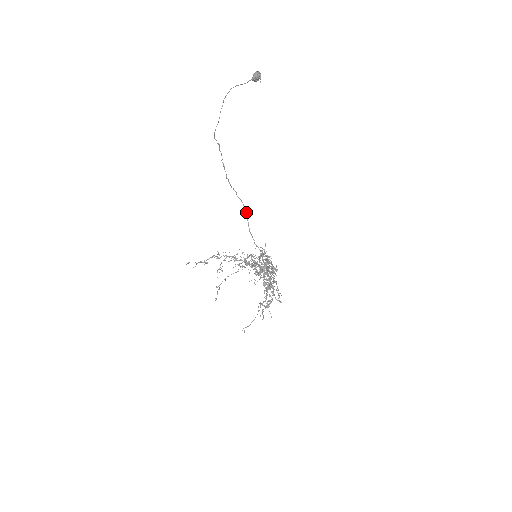
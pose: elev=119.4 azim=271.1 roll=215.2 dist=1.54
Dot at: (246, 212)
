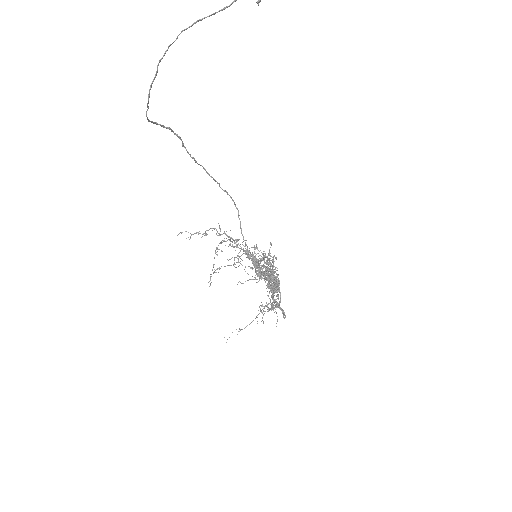
Dot at: (236, 208)
